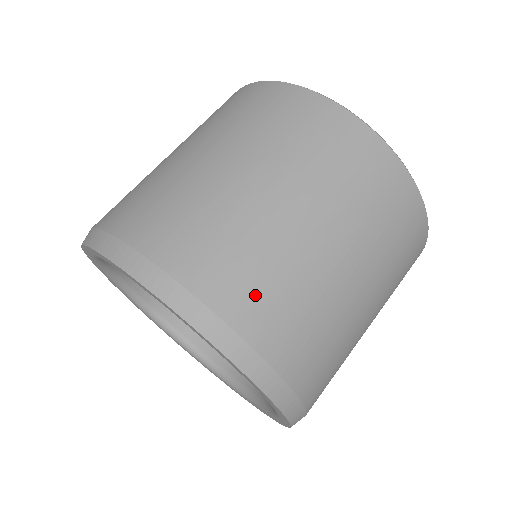
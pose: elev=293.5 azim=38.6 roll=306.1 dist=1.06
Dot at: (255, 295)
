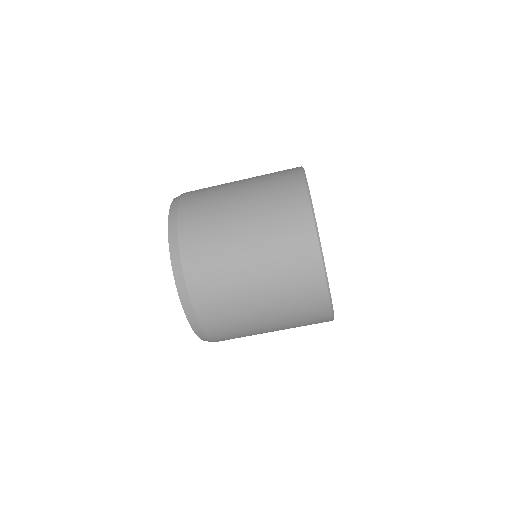
Dot at: (216, 317)
